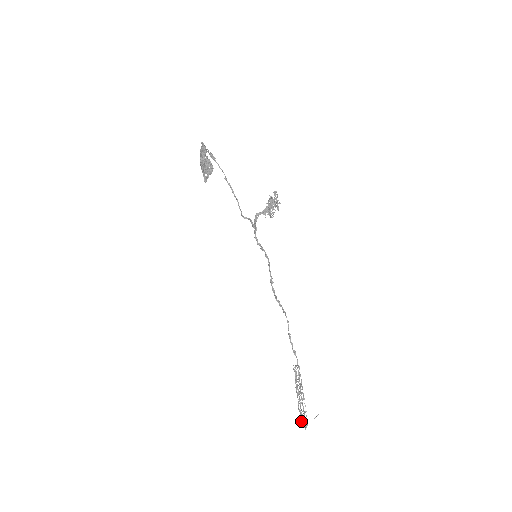
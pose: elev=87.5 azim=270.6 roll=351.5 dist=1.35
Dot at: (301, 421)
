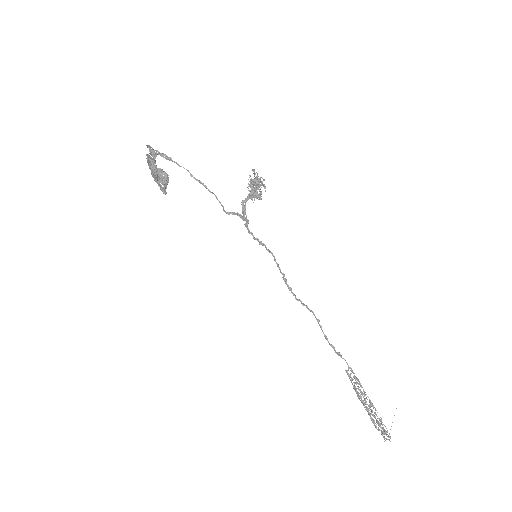
Dot at: (381, 434)
